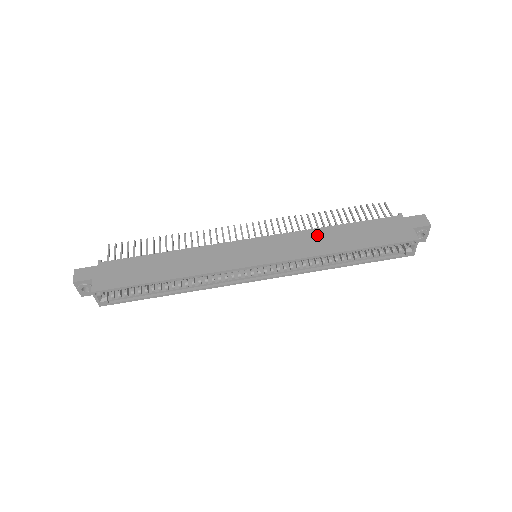
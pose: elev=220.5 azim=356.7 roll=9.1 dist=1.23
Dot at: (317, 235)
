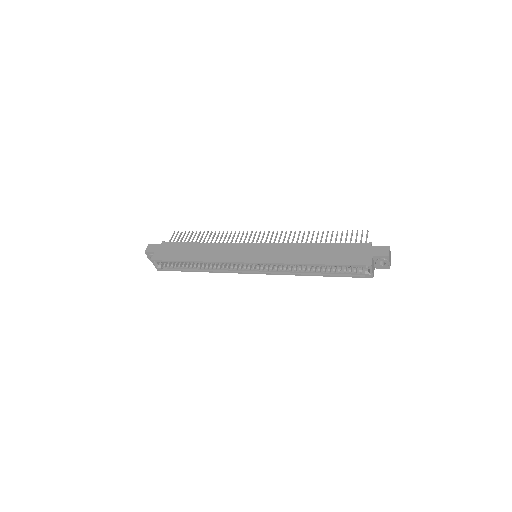
Dot at: (299, 248)
